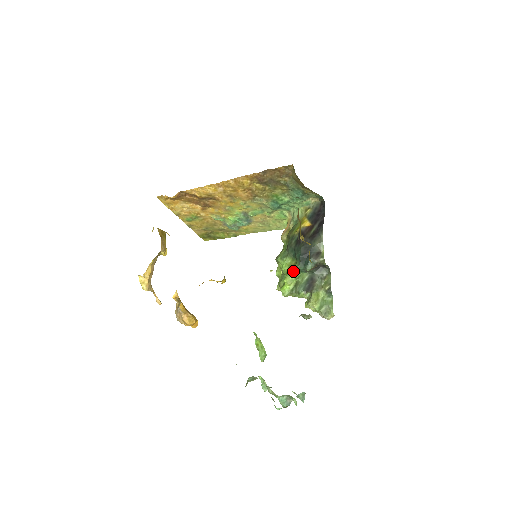
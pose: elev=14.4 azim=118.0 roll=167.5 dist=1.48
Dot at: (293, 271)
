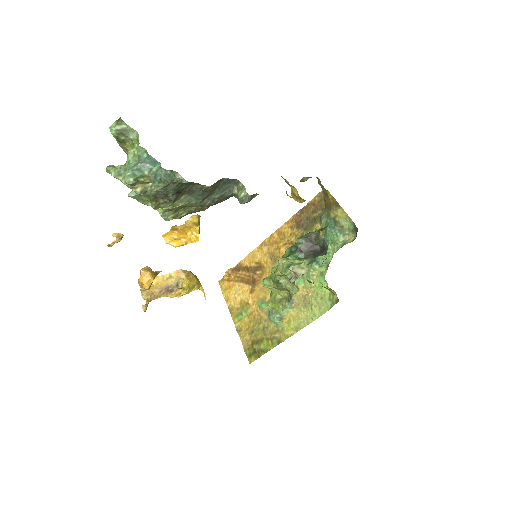
Dot at: occluded
